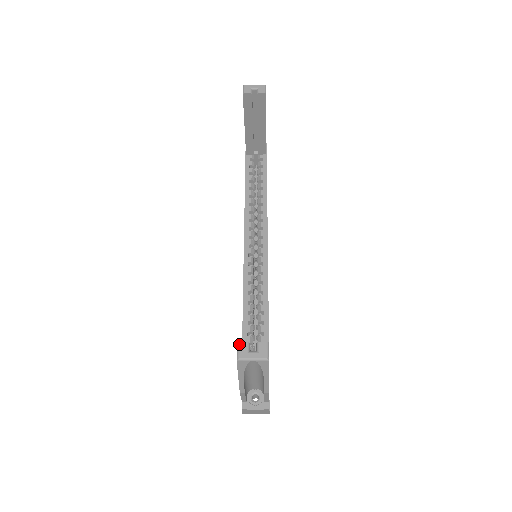
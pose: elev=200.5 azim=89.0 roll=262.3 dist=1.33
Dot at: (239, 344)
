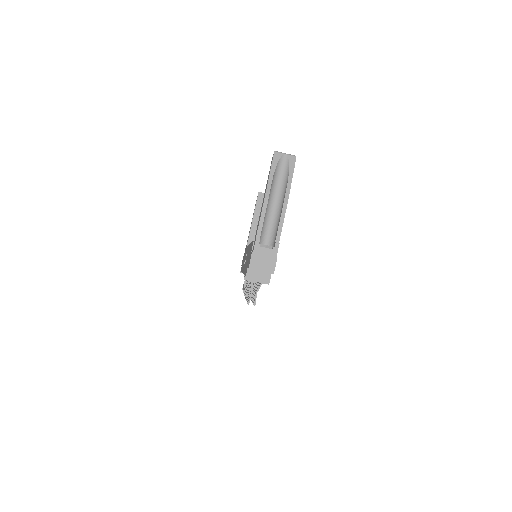
Dot at: occluded
